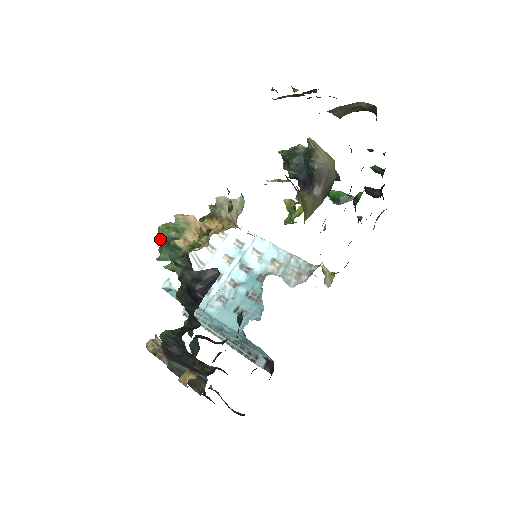
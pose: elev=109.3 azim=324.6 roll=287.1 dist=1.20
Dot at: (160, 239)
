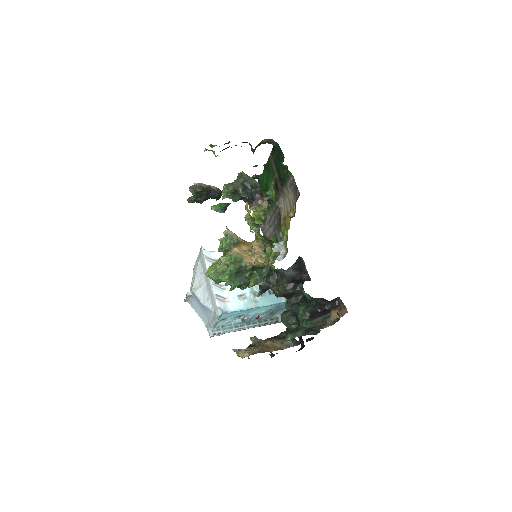
Dot at: (220, 278)
